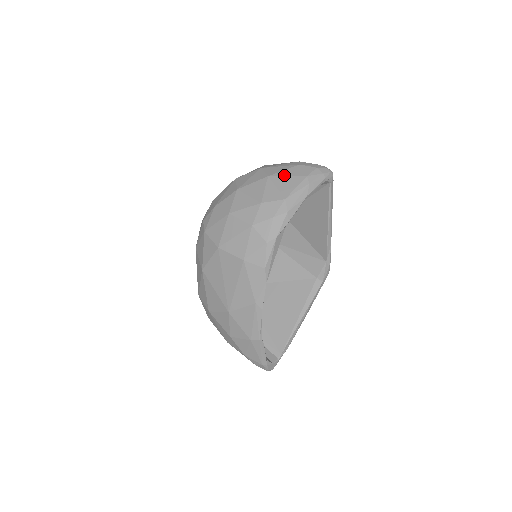
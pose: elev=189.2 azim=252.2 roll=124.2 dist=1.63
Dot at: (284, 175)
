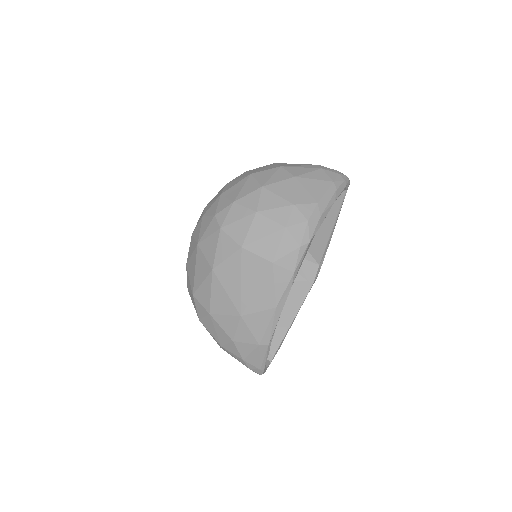
Dot at: (311, 178)
